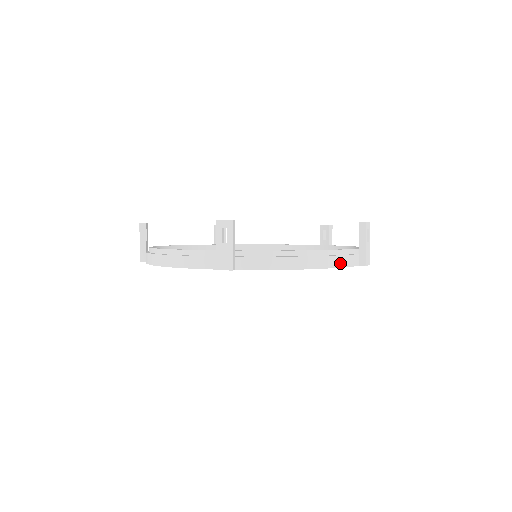
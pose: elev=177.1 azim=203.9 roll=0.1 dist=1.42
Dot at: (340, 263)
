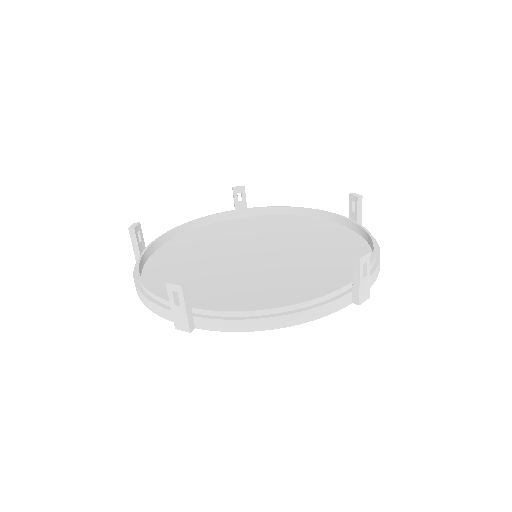
Dot at: occluded
